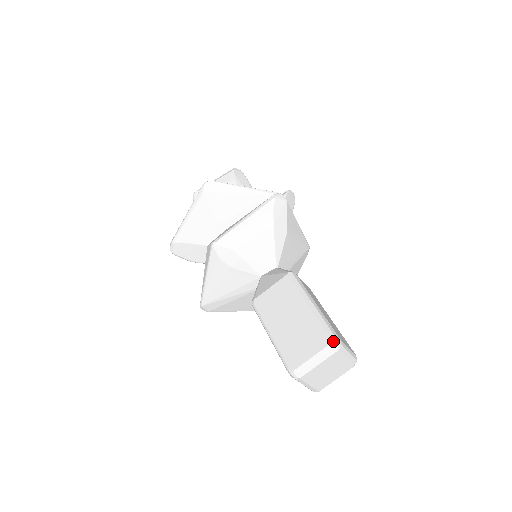
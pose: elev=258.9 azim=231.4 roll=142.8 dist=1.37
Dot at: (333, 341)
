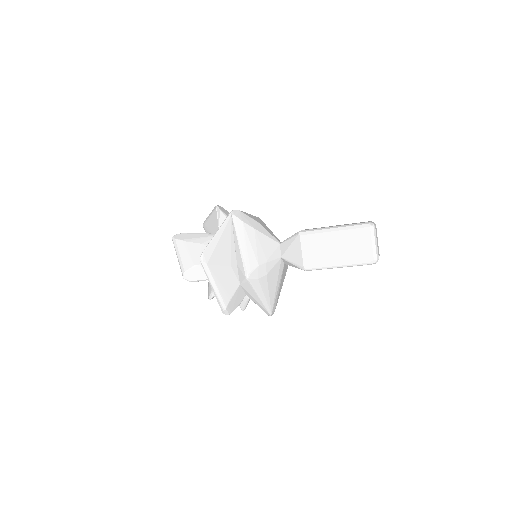
Dot at: (369, 226)
